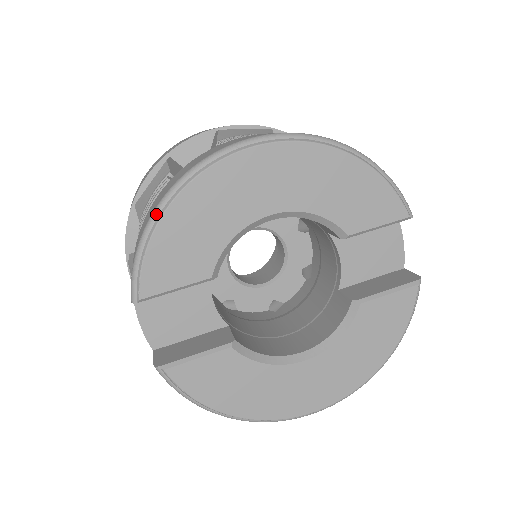
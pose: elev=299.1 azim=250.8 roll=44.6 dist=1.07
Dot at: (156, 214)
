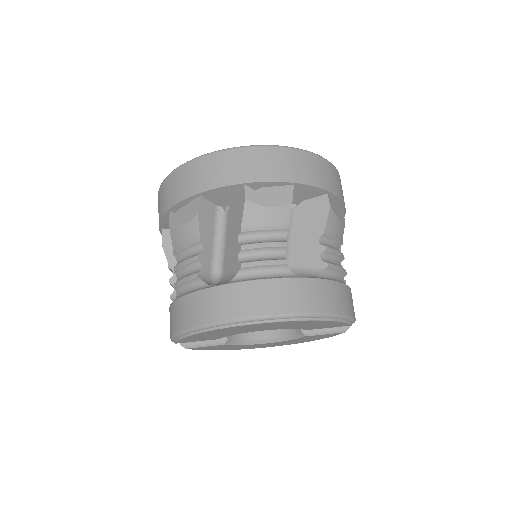
Dot at: (189, 332)
